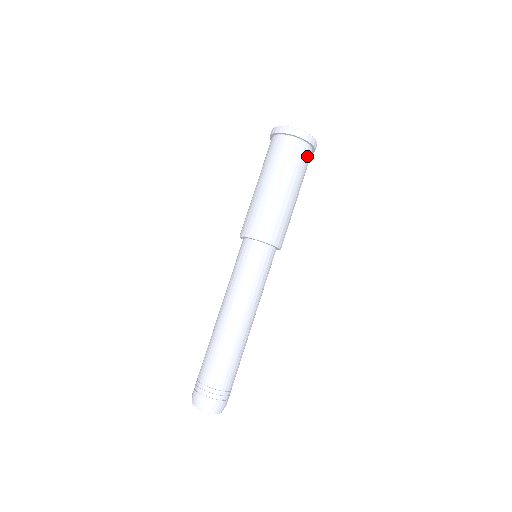
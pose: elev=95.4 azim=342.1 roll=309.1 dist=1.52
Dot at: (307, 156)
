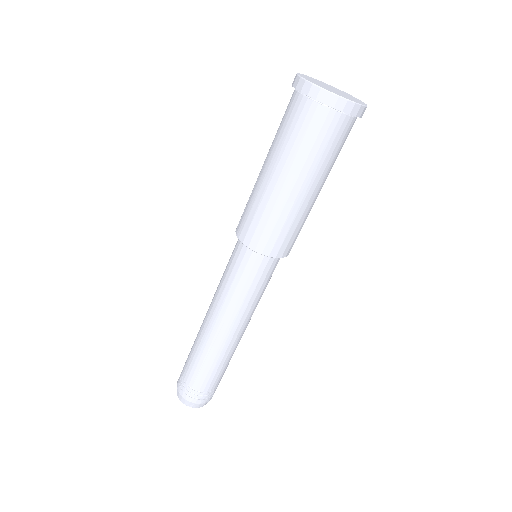
Dot at: (338, 130)
